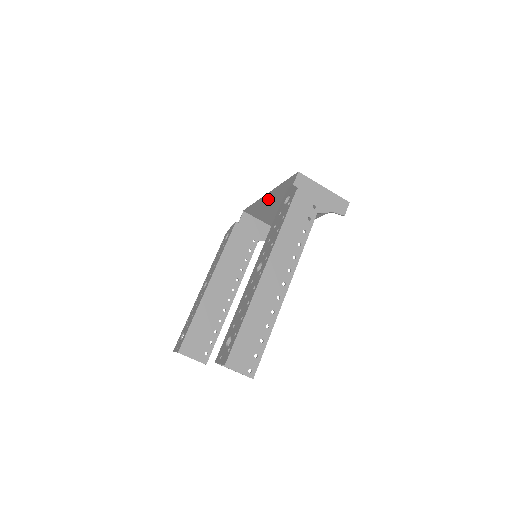
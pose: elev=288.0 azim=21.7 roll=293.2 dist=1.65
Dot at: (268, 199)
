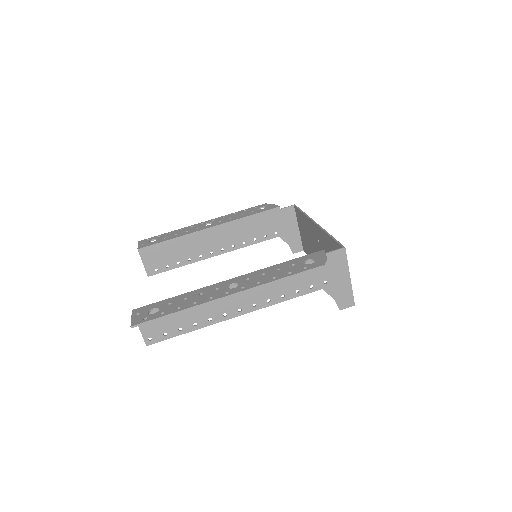
Dot at: (313, 225)
